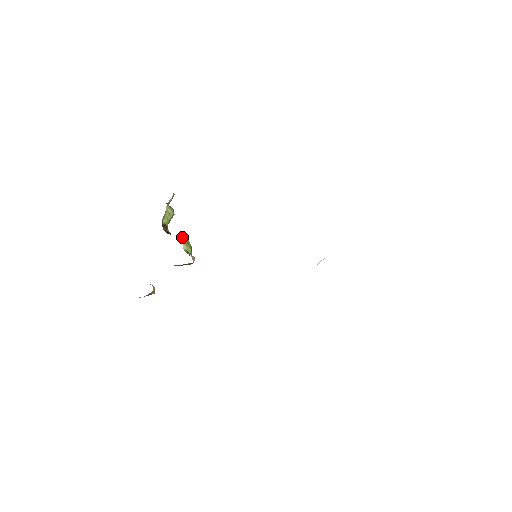
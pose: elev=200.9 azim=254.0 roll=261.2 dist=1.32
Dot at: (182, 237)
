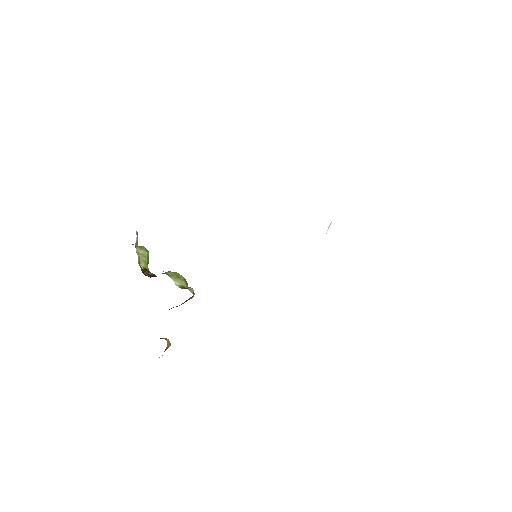
Dot at: (169, 273)
